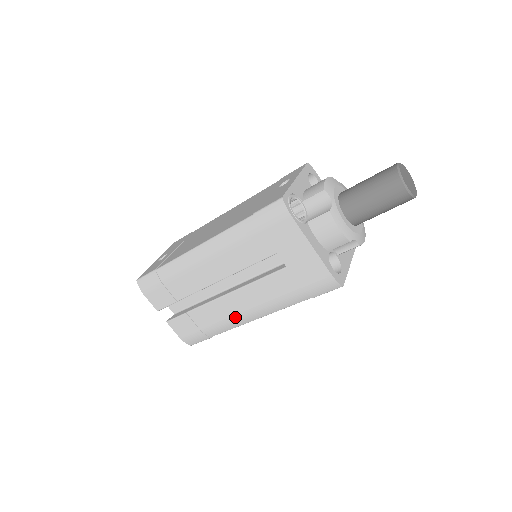
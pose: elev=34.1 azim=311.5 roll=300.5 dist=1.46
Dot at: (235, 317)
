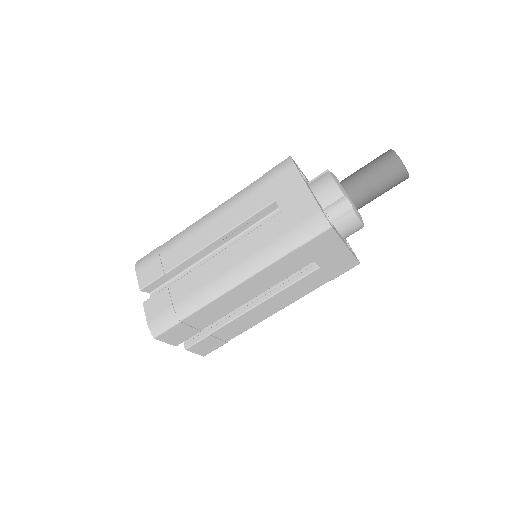
Dot at: (215, 282)
